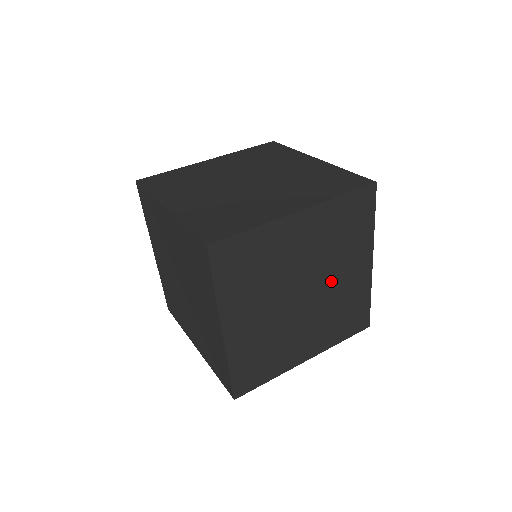
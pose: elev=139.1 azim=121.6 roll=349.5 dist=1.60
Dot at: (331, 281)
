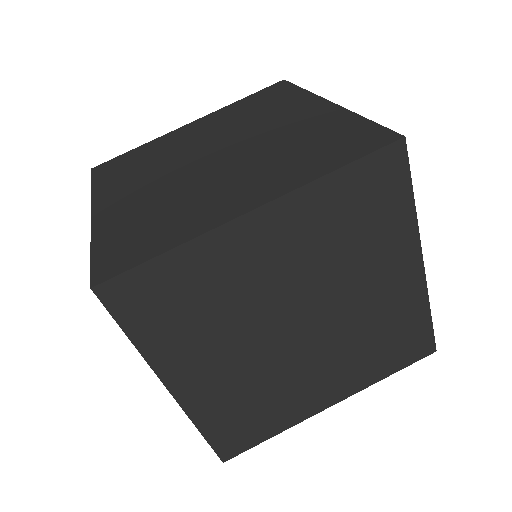
Dot at: occluded
